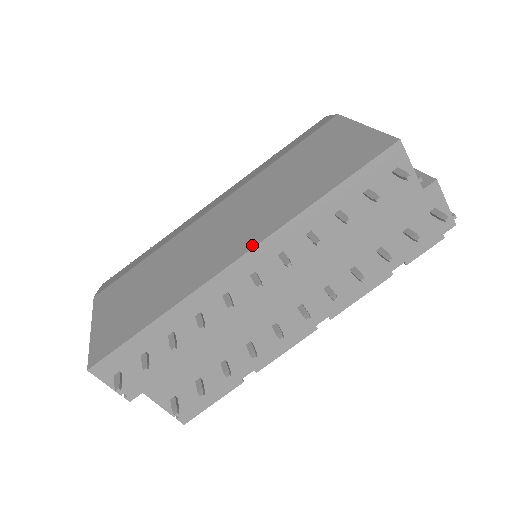
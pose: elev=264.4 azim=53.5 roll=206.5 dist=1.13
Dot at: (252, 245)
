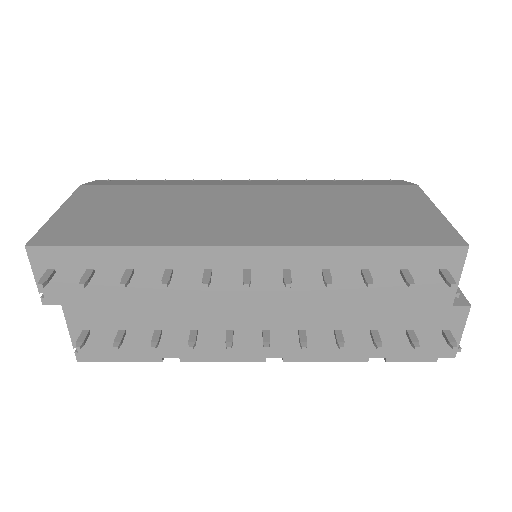
Dot at: (267, 242)
